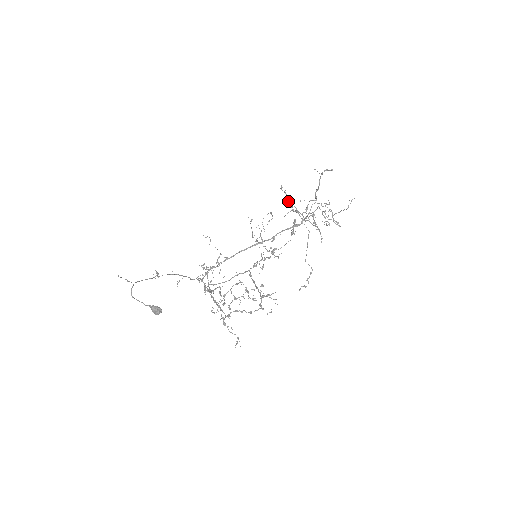
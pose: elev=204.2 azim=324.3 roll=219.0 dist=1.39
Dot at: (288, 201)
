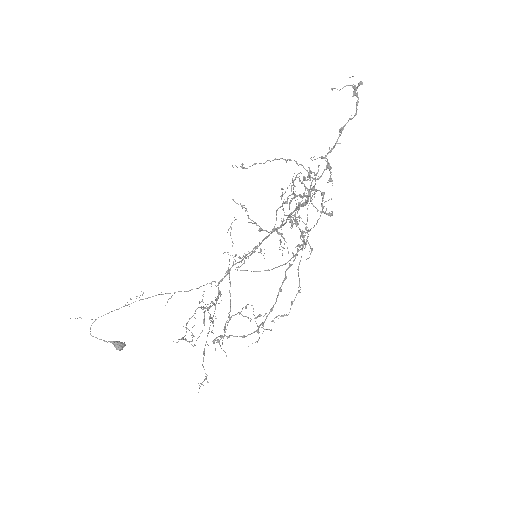
Dot at: (296, 162)
